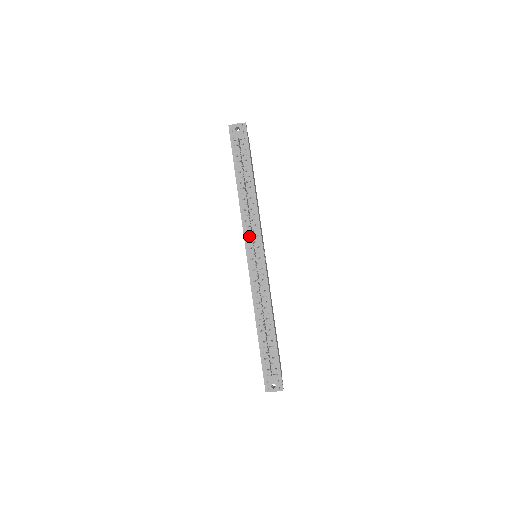
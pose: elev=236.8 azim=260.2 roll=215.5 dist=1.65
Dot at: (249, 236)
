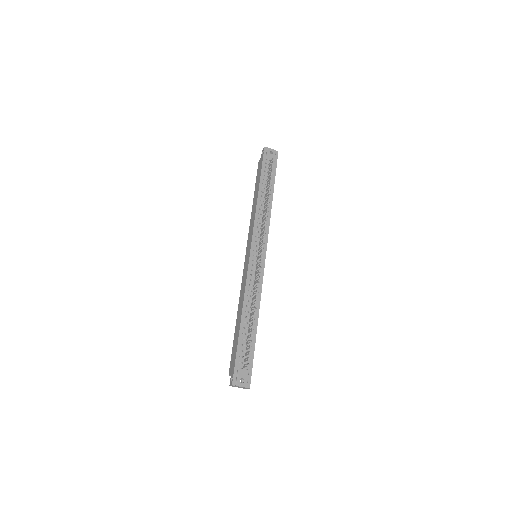
Dot at: (257, 236)
